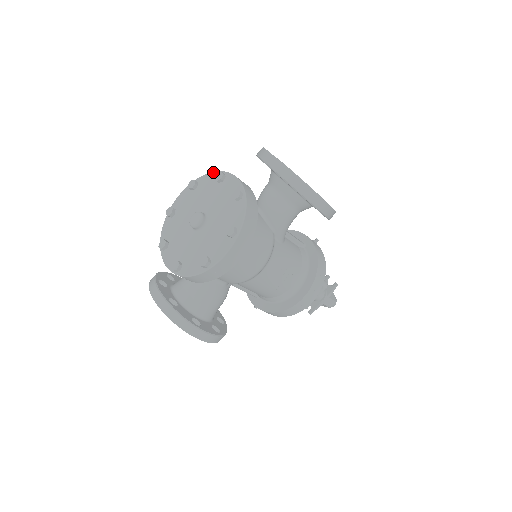
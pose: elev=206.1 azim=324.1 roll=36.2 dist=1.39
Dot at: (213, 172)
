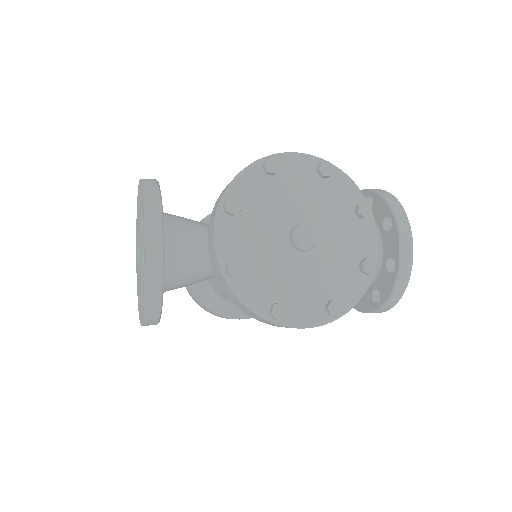
Dot at: (358, 187)
